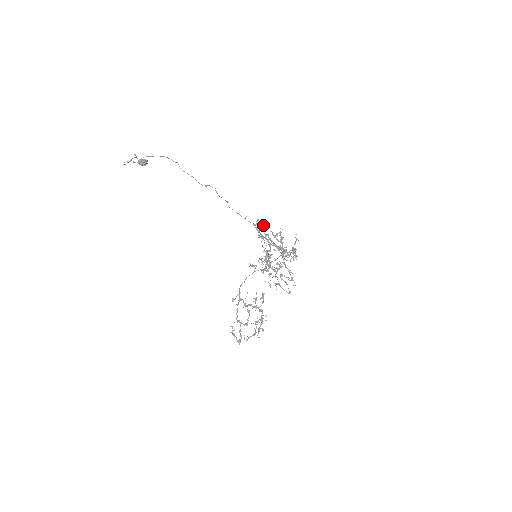
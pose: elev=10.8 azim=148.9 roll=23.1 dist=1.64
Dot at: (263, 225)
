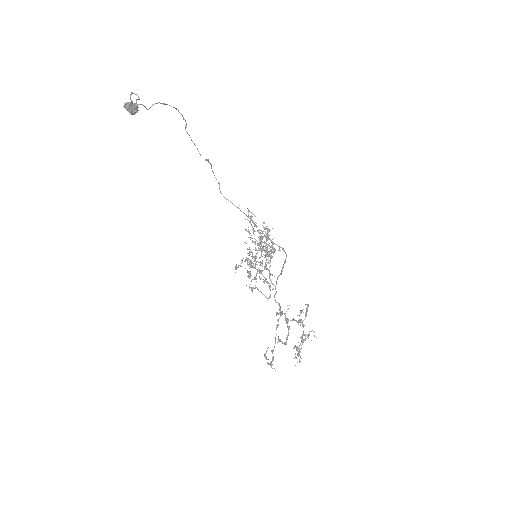
Dot at: occluded
